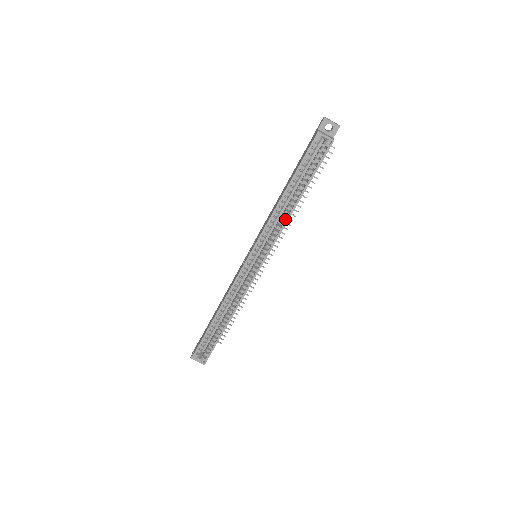
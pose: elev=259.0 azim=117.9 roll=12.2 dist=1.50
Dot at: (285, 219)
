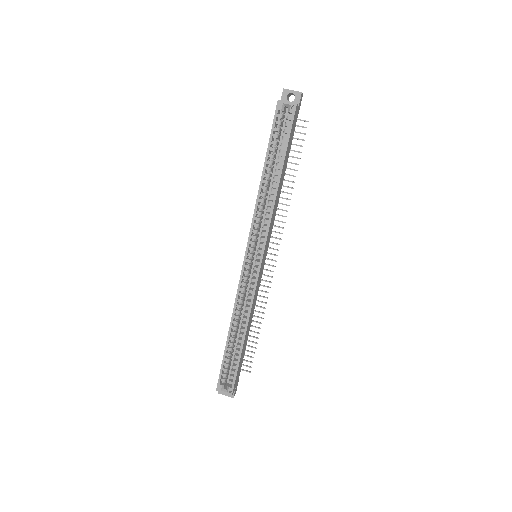
Dot at: (272, 203)
